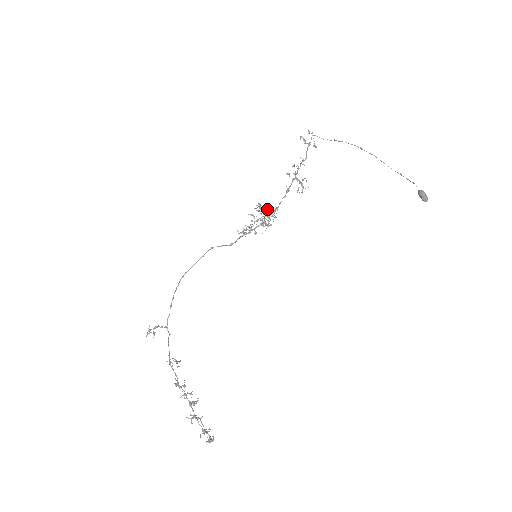
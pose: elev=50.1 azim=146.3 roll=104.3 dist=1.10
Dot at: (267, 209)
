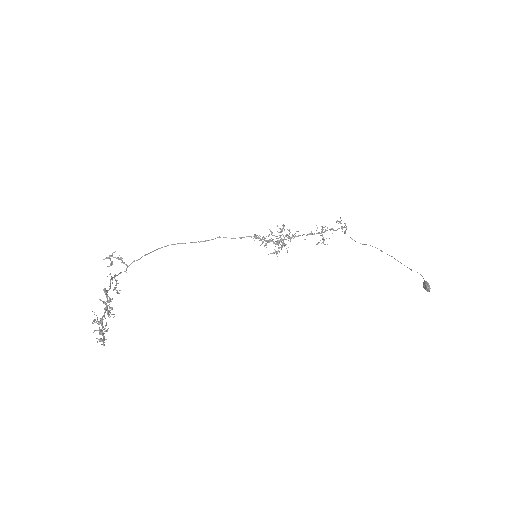
Dot at: occluded
